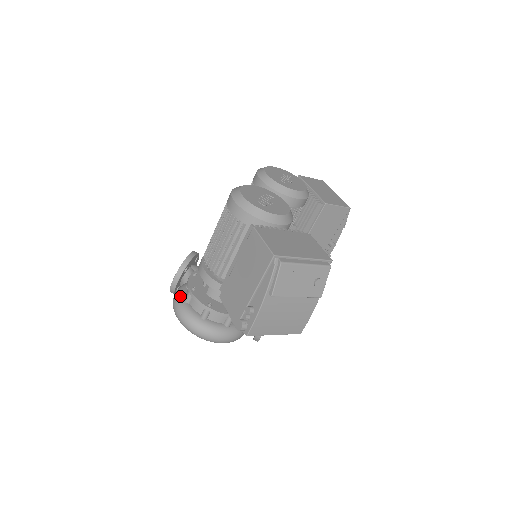
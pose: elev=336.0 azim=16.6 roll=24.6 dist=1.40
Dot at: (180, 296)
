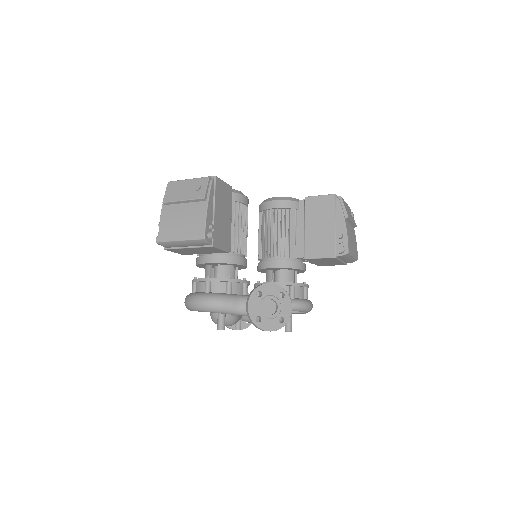
Dot at: occluded
